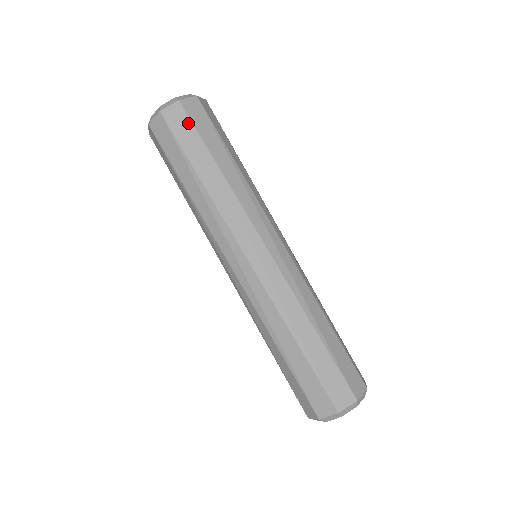
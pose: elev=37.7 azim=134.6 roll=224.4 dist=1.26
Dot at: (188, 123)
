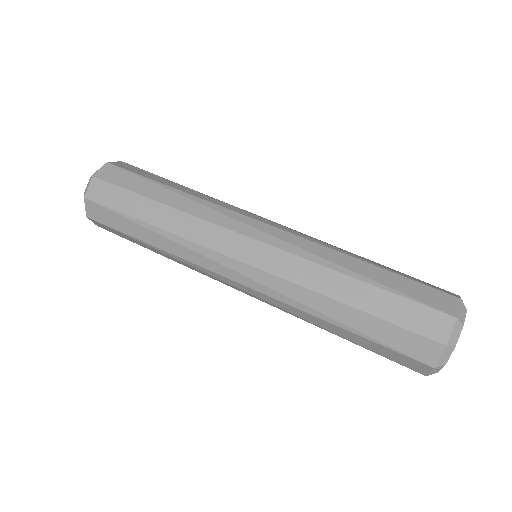
Dot at: (125, 172)
